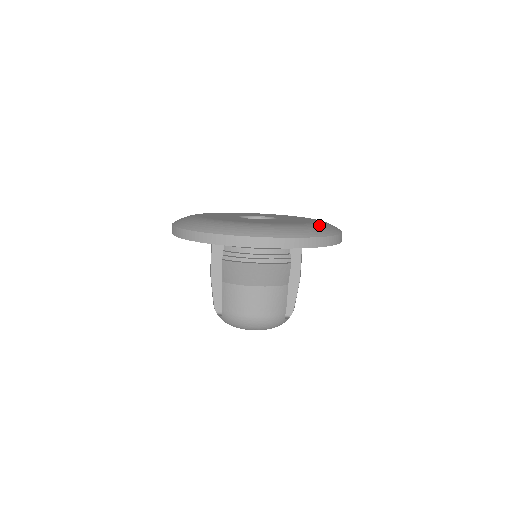
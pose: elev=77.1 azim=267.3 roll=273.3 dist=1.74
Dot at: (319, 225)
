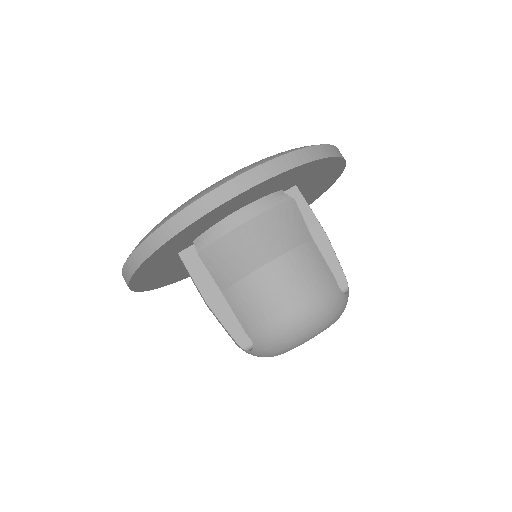
Dot at: occluded
